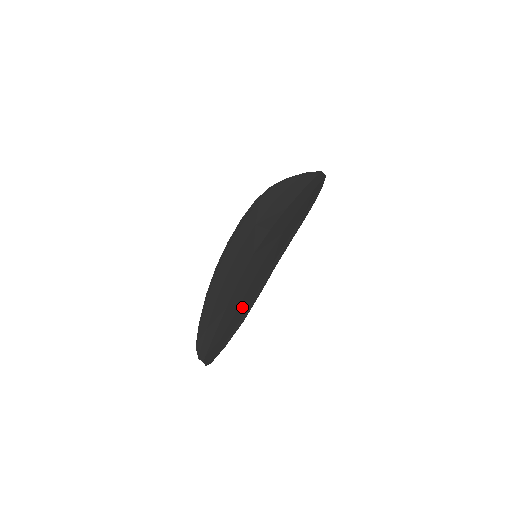
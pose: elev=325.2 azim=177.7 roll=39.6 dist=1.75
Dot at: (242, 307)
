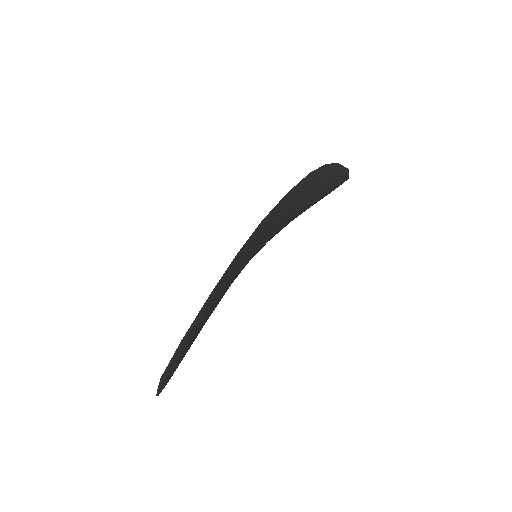
Dot at: occluded
